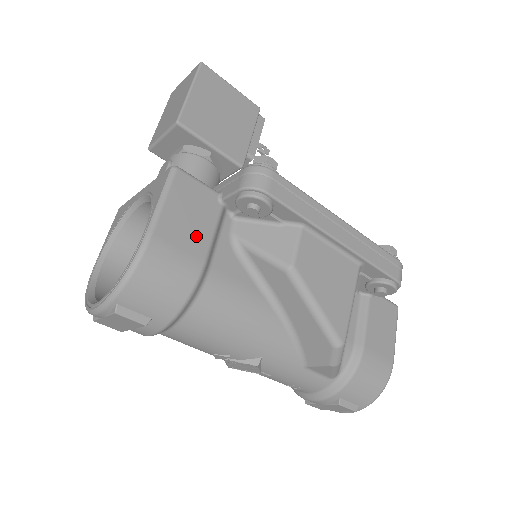
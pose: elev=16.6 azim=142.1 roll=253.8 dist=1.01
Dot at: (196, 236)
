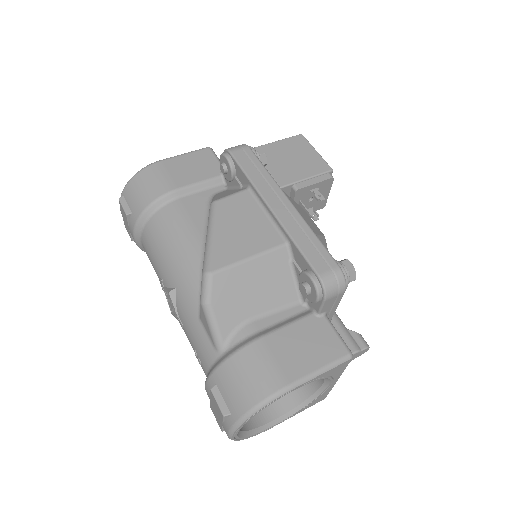
Dot at: (185, 176)
